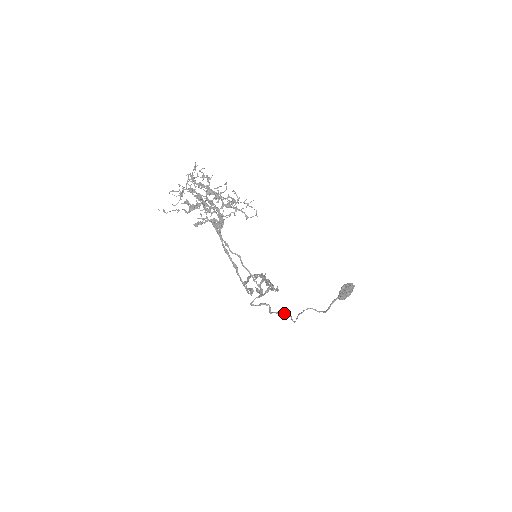
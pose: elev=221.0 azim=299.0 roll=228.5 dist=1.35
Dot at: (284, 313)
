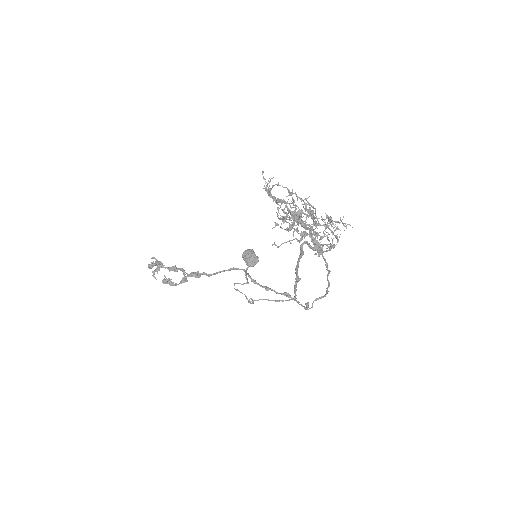
Dot at: (257, 300)
